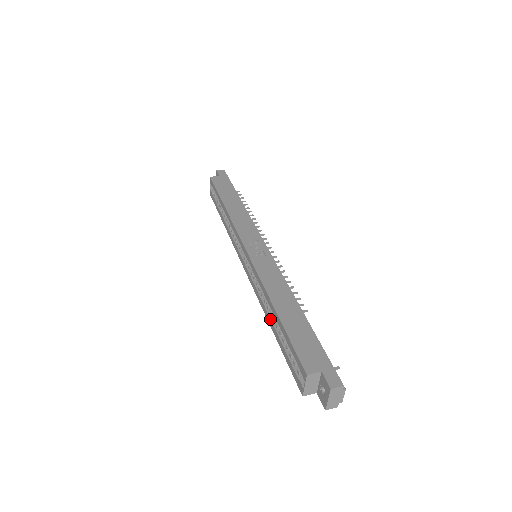
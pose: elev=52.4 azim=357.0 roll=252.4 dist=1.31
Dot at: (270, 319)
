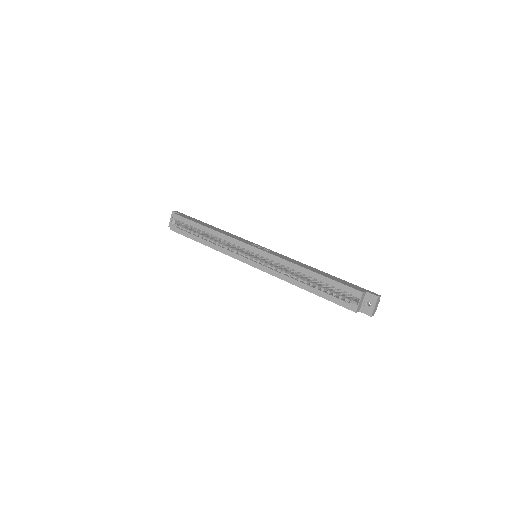
Dot at: (302, 283)
